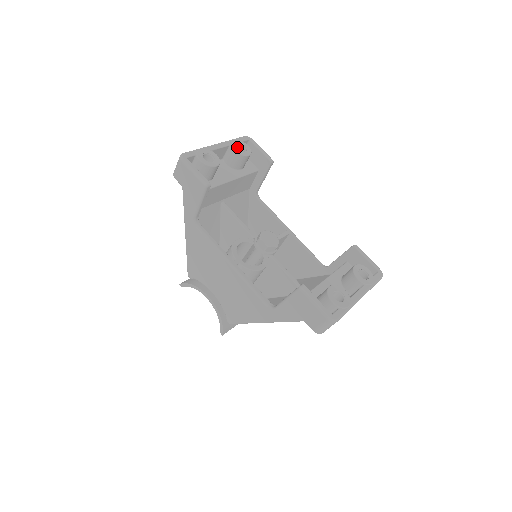
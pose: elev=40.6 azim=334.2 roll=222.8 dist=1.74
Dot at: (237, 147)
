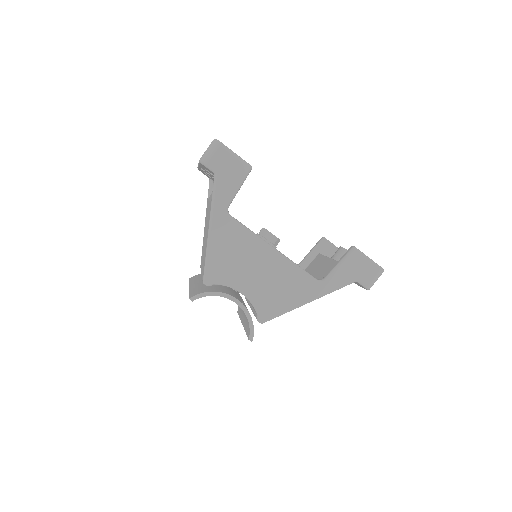
Dot at: occluded
